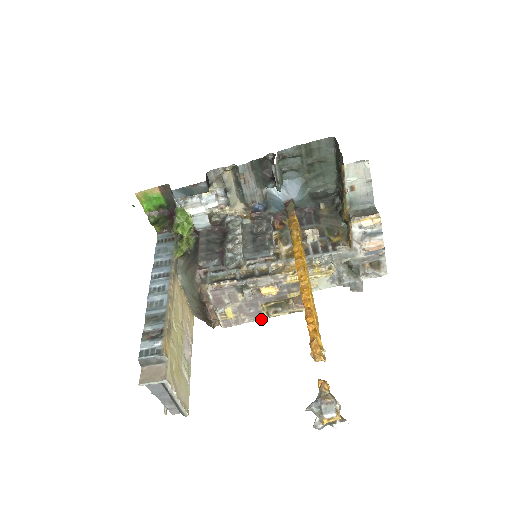
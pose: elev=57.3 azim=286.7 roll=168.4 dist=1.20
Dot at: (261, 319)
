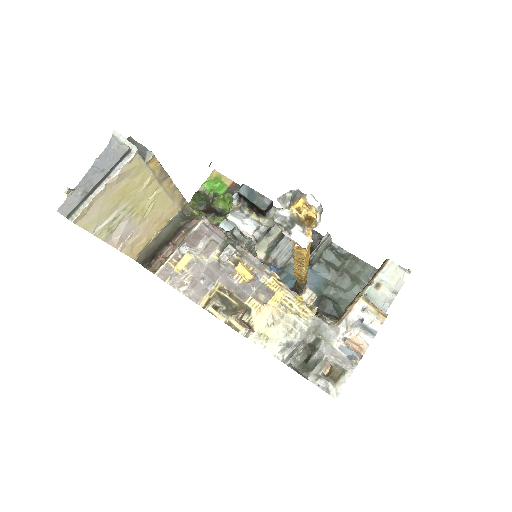
Dot at: (195, 302)
